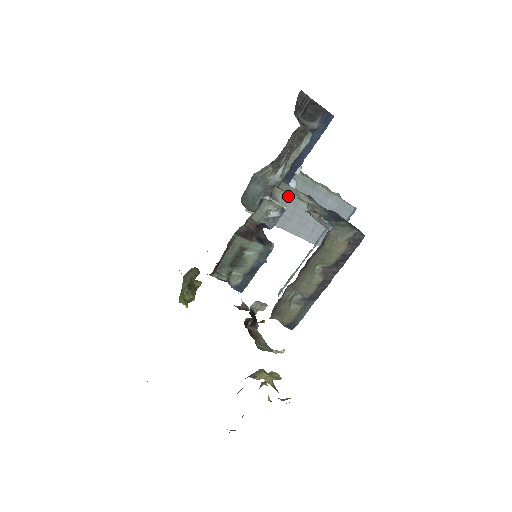
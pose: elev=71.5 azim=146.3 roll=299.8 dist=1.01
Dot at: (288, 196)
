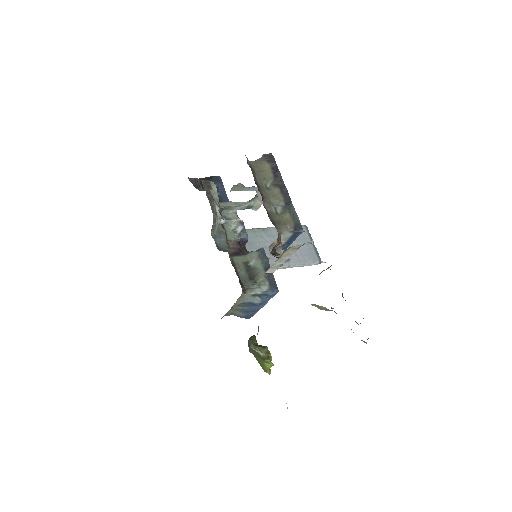
Dot at: (235, 213)
